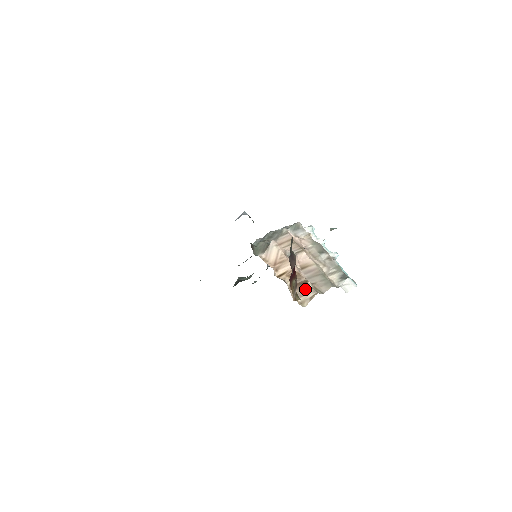
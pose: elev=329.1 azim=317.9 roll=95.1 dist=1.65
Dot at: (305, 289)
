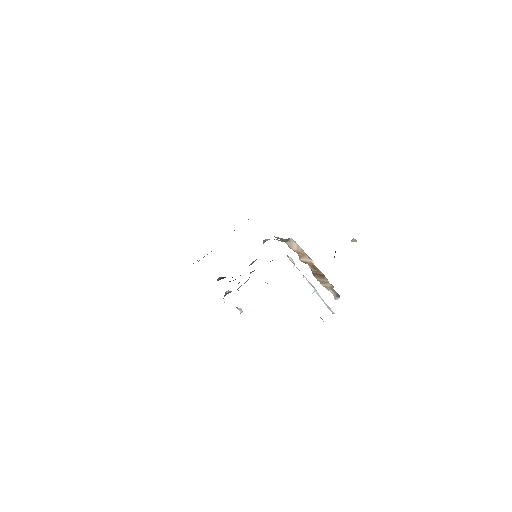
Dot at: (325, 280)
